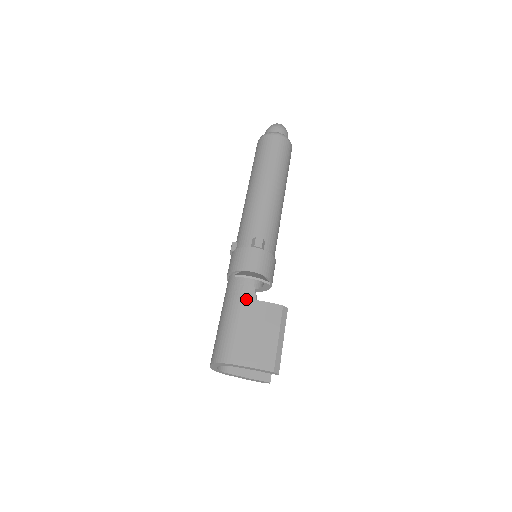
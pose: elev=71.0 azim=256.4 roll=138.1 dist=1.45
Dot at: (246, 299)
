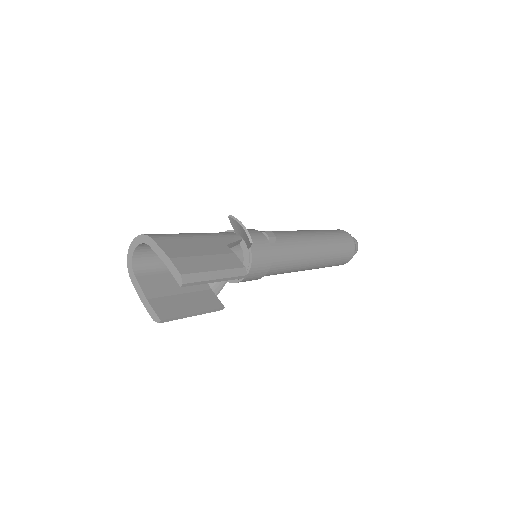
Dot at: (219, 238)
